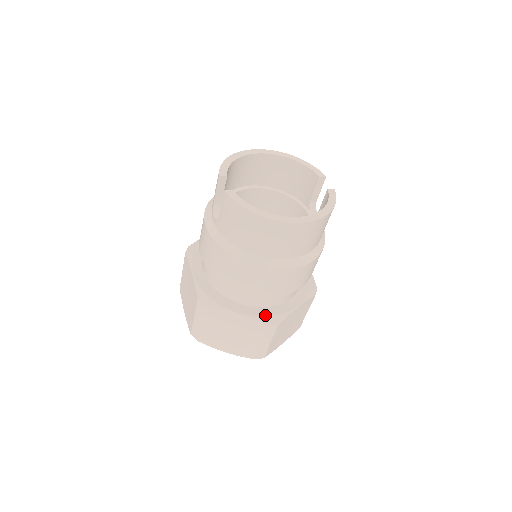
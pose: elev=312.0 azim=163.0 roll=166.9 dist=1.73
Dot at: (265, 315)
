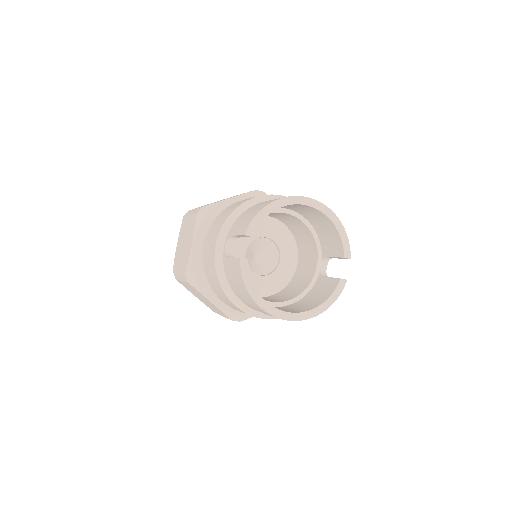
Dot at: (234, 312)
